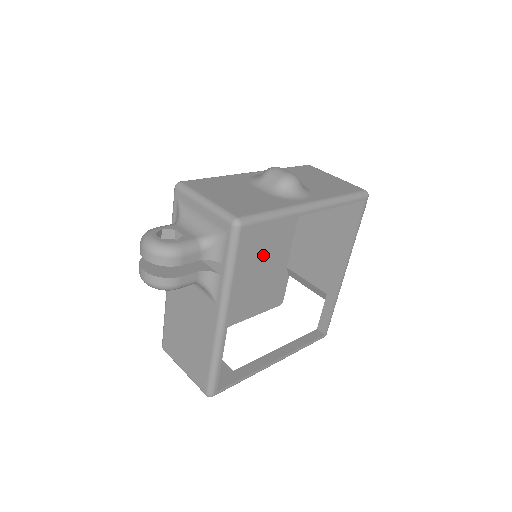
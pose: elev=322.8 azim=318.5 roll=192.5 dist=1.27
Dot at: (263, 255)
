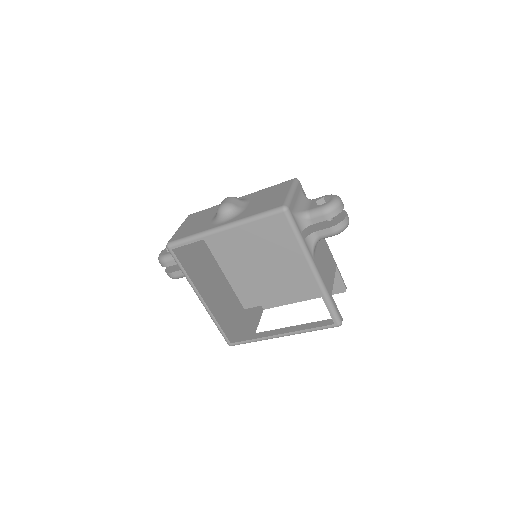
Dot at: (289, 252)
